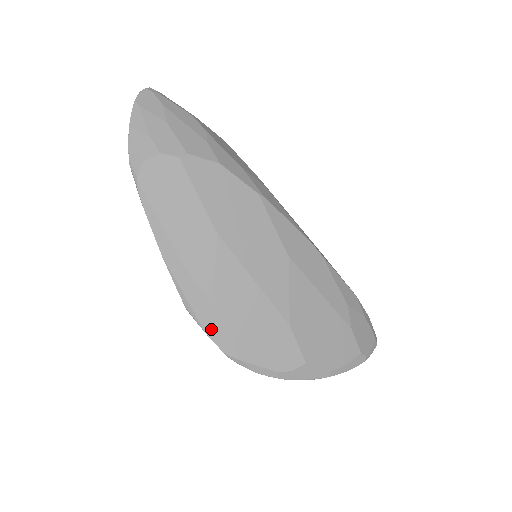
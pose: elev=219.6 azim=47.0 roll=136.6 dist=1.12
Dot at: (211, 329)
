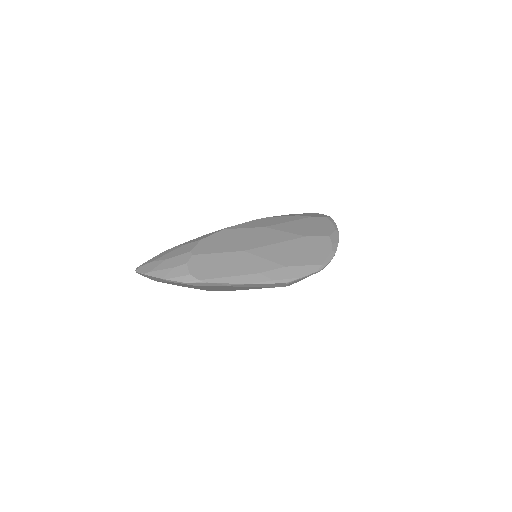
Dot at: (300, 273)
